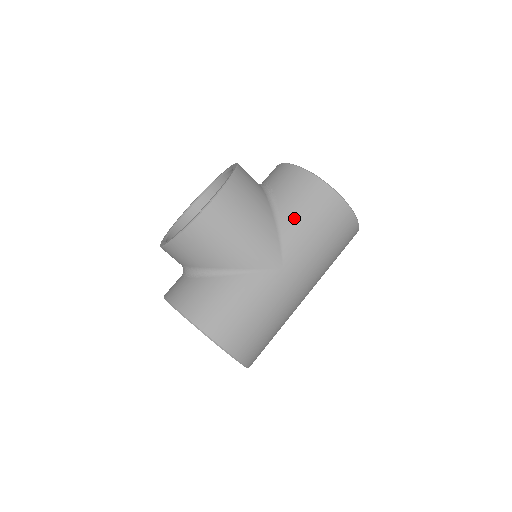
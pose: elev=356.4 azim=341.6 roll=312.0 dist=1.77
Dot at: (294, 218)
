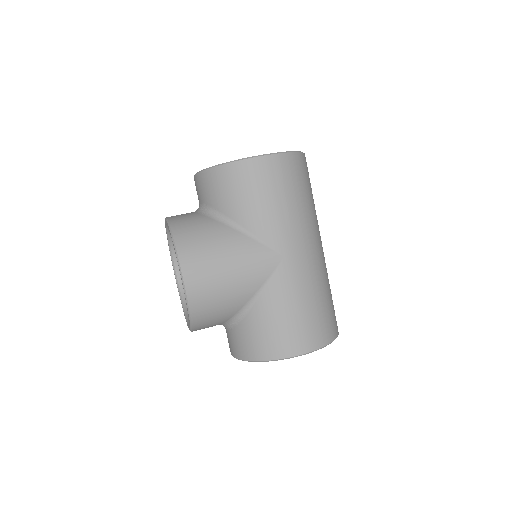
Dot at: (249, 213)
